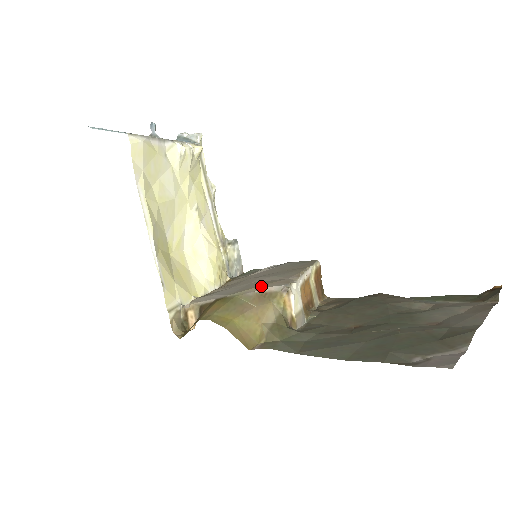
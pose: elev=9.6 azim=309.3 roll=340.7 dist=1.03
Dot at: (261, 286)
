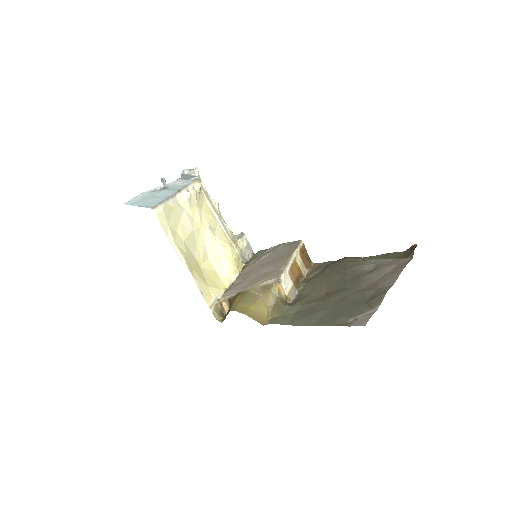
Dot at: (262, 280)
